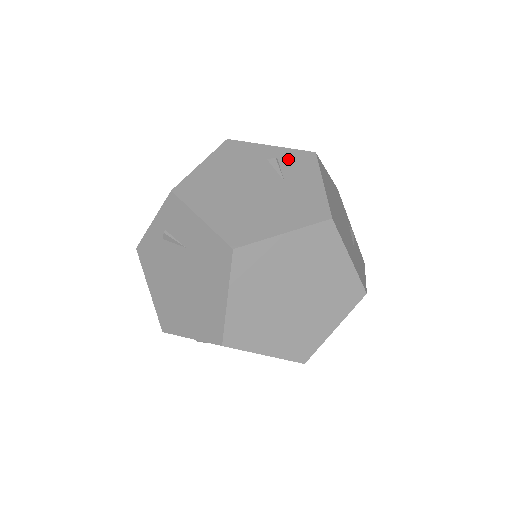
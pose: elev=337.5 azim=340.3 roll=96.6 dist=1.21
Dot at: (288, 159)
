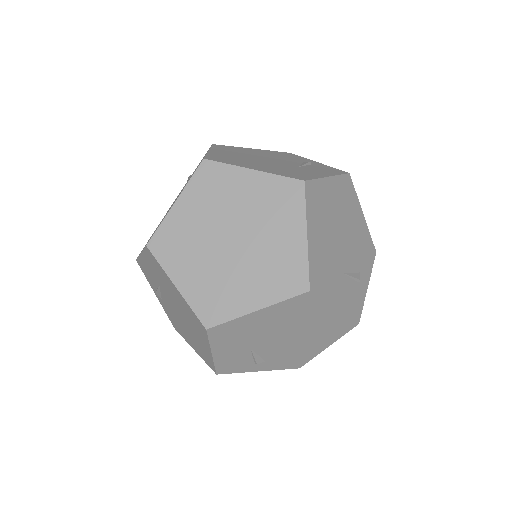
Dot at: (320, 166)
